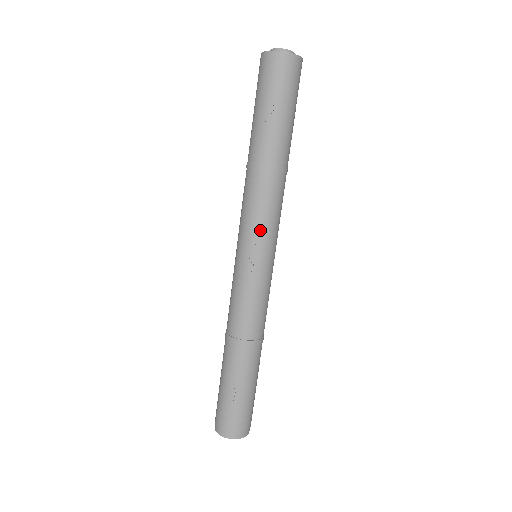
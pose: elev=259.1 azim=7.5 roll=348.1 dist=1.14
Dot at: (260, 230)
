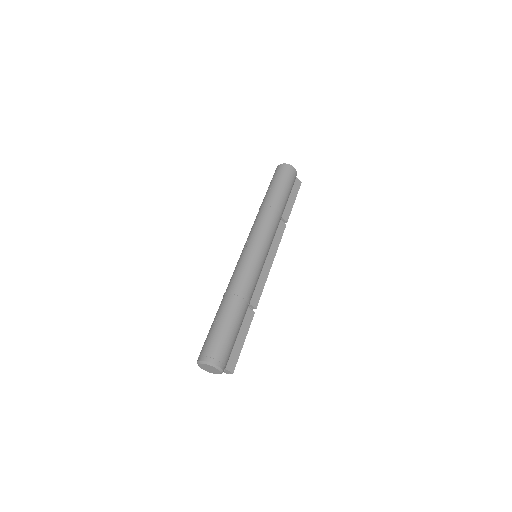
Dot at: (253, 232)
